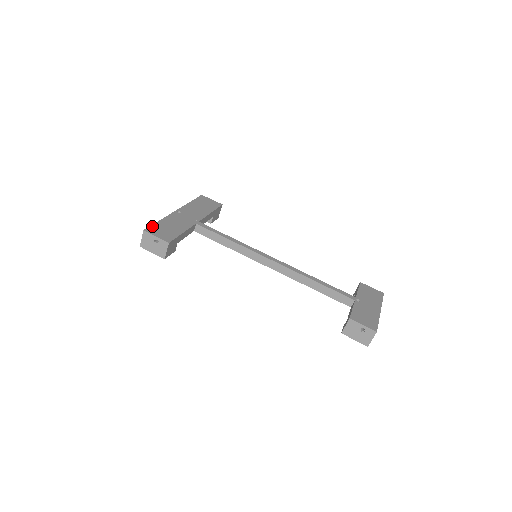
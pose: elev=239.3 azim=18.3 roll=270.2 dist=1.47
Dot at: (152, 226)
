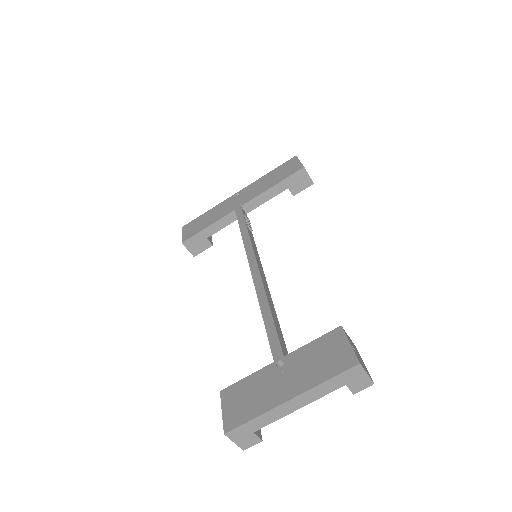
Dot at: (193, 221)
